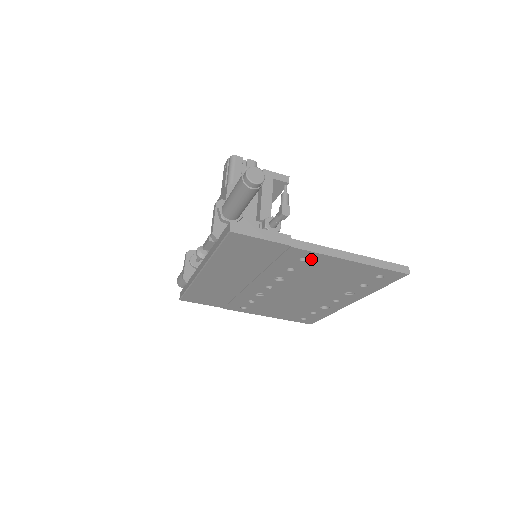
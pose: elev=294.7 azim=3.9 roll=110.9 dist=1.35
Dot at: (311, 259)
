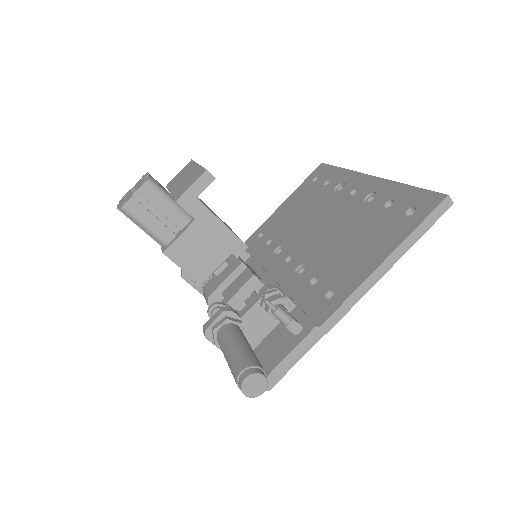
Dot at: occluded
